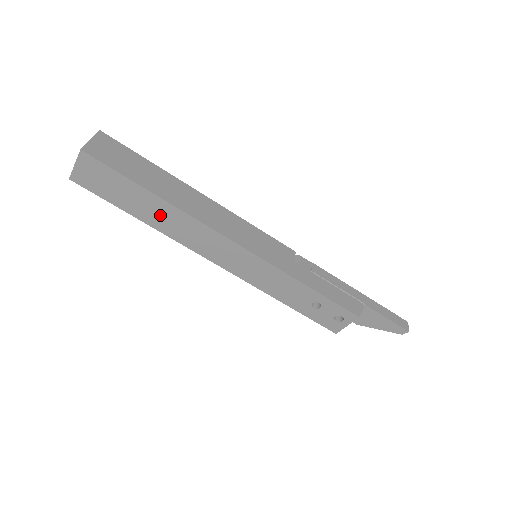
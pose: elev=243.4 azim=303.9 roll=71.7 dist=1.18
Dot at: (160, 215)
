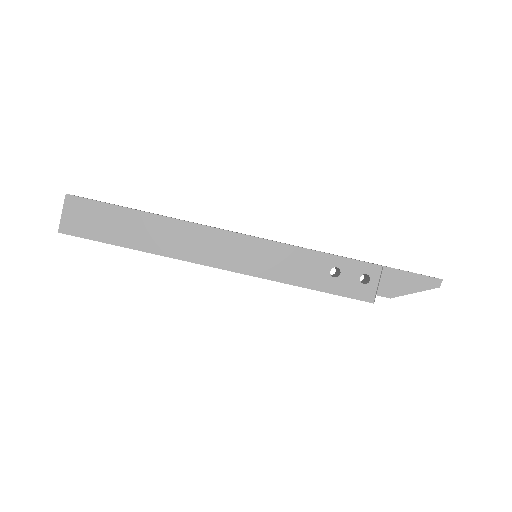
Dot at: (151, 233)
